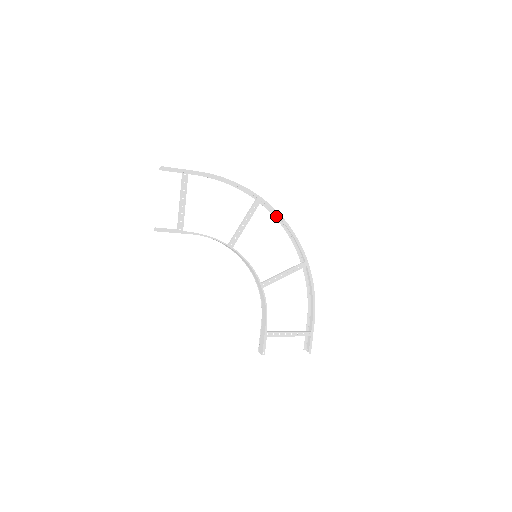
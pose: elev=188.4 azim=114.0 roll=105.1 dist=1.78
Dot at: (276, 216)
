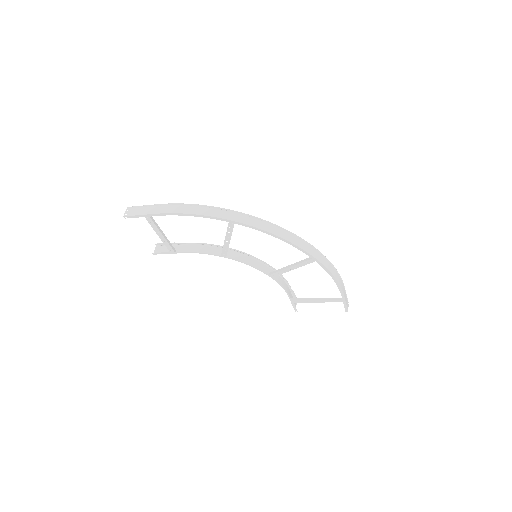
Dot at: (266, 221)
